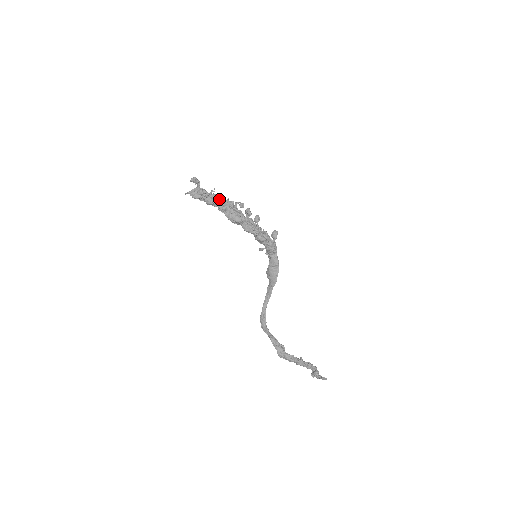
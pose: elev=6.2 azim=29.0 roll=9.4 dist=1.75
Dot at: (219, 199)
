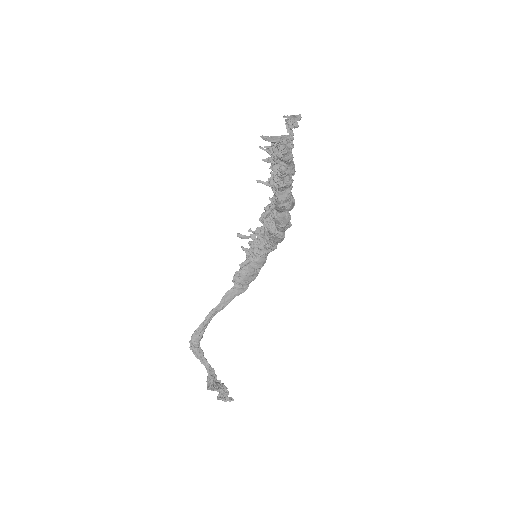
Dot at: occluded
